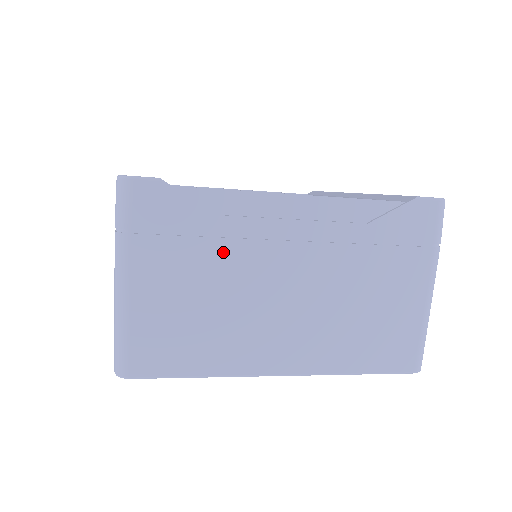
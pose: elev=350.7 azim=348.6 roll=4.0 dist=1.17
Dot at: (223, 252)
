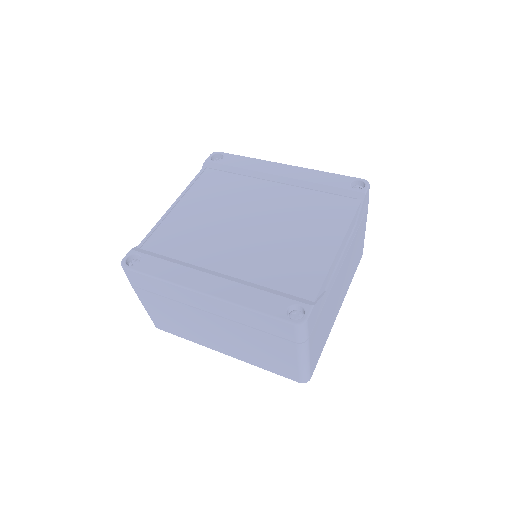
Dot at: (328, 300)
